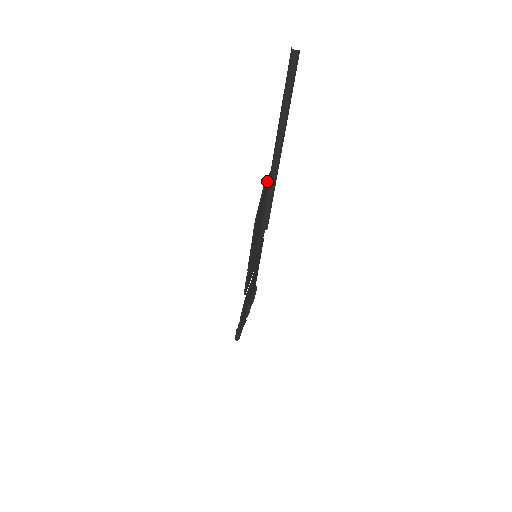
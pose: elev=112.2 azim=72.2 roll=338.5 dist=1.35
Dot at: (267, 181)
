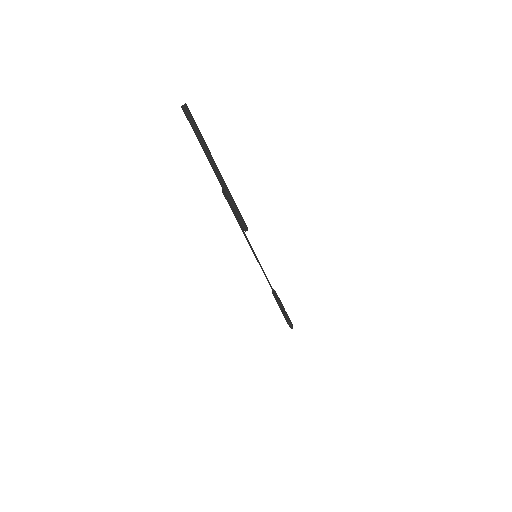
Dot at: occluded
